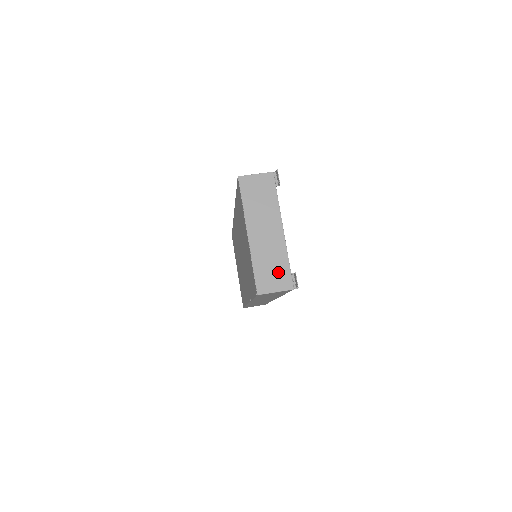
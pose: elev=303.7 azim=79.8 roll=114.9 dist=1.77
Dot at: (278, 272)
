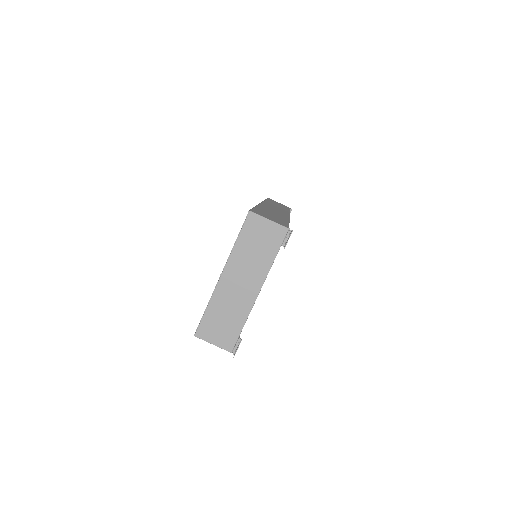
Dot at: (227, 328)
